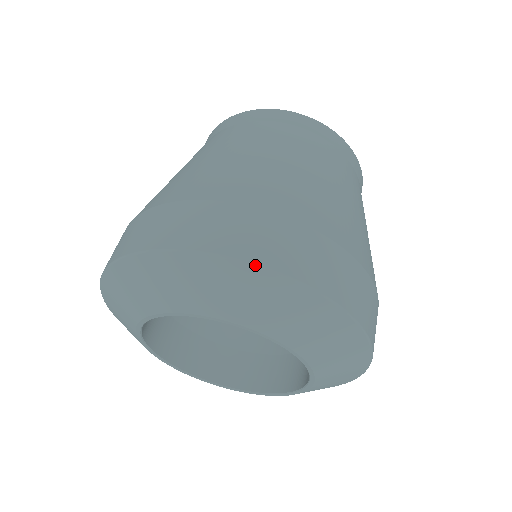
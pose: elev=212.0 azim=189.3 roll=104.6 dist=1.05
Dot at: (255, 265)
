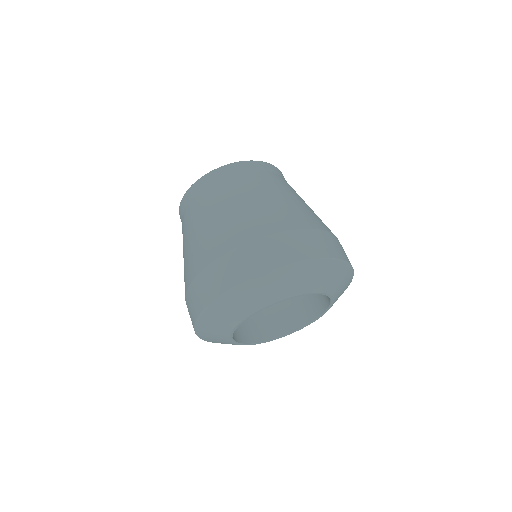
Dot at: (338, 259)
